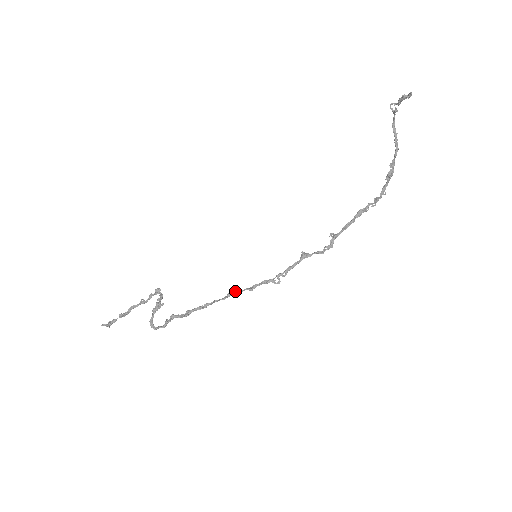
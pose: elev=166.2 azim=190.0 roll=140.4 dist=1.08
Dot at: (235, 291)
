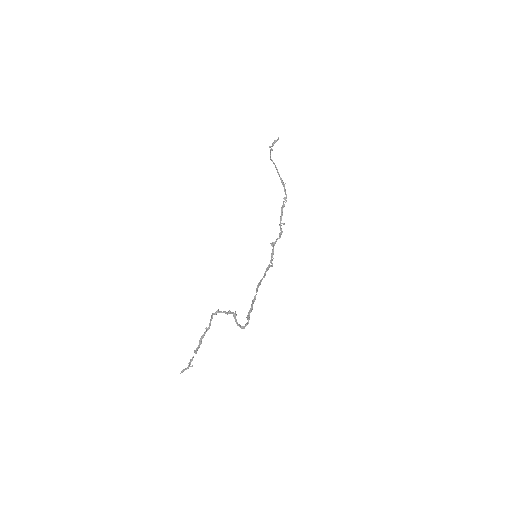
Dot at: (259, 282)
